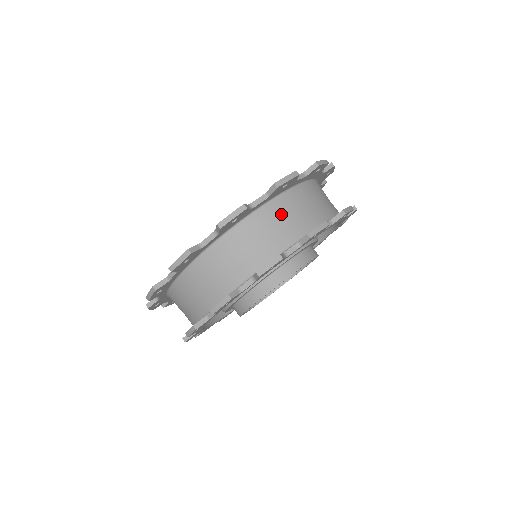
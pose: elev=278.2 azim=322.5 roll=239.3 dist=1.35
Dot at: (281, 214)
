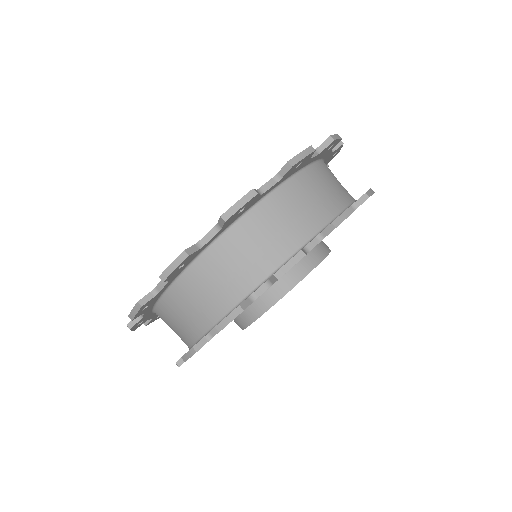
Dot at: (246, 242)
